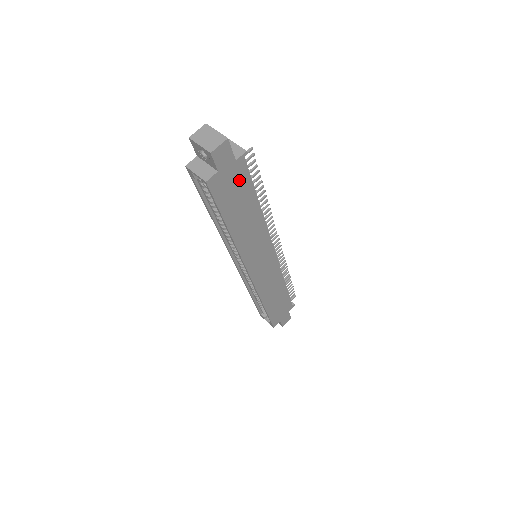
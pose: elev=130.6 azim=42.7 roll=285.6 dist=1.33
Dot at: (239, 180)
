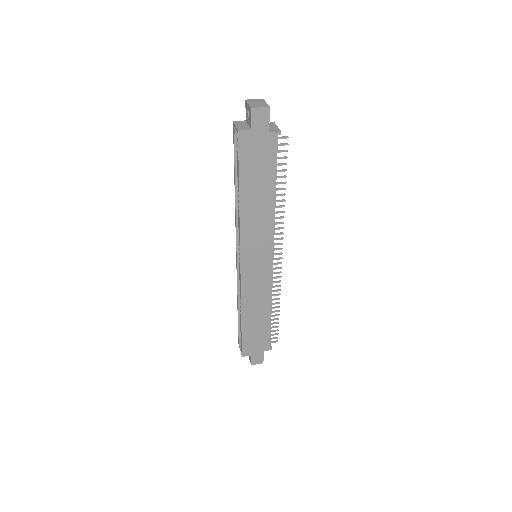
Dot at: (266, 153)
